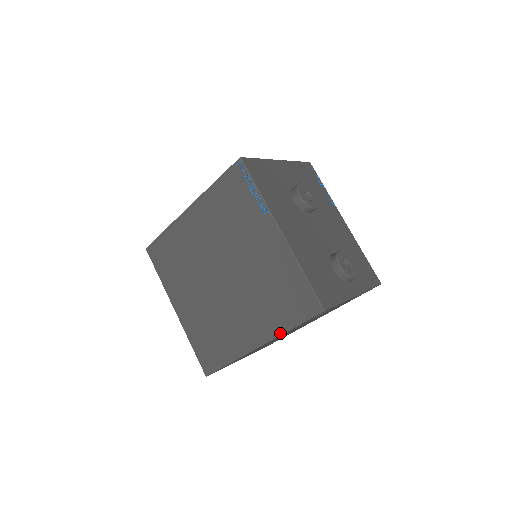
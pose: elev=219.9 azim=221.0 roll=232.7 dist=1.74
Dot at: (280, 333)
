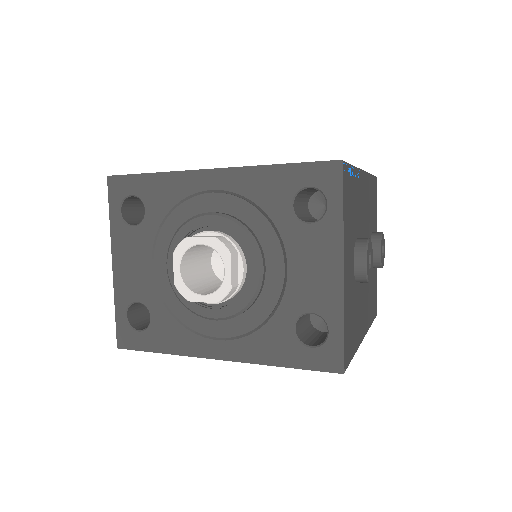
Dot at: occluded
